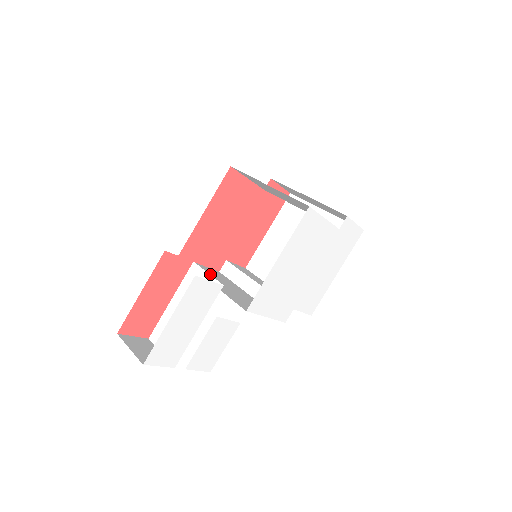
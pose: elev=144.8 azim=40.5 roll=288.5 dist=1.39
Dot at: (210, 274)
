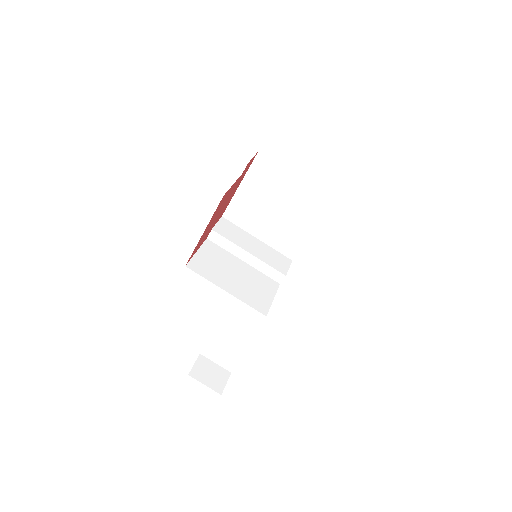
Dot at: (213, 266)
